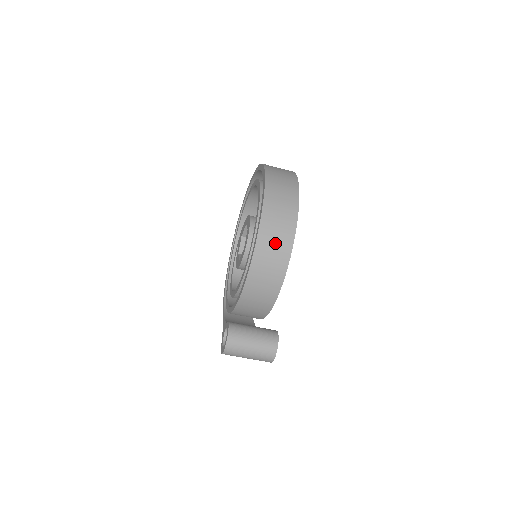
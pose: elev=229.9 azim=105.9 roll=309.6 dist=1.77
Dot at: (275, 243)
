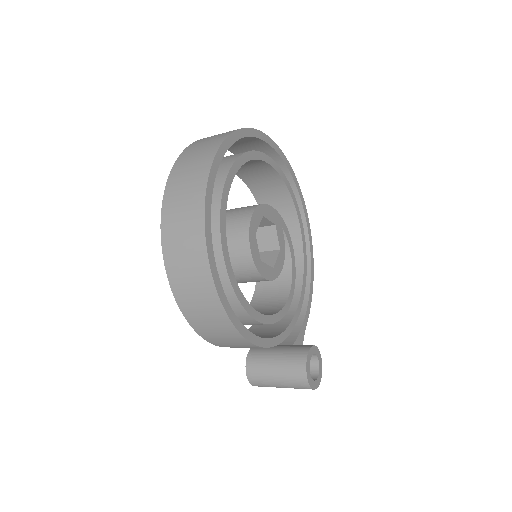
Dot at: (194, 293)
